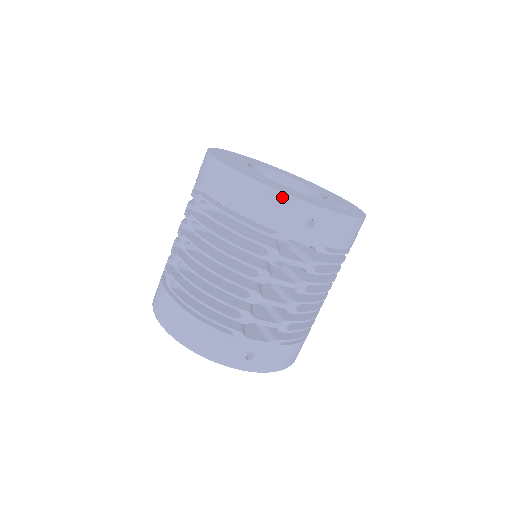
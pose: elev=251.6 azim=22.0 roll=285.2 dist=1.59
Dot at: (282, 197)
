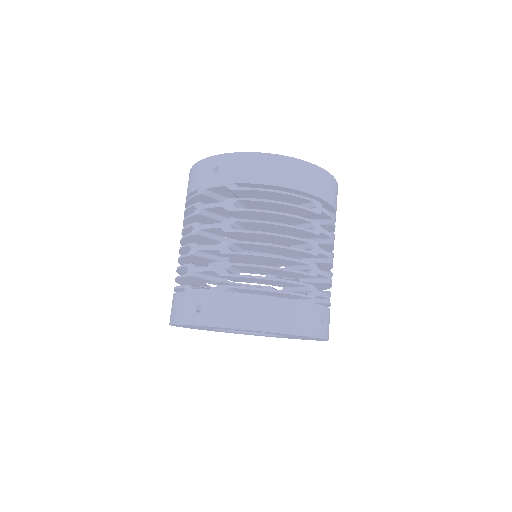
Dot at: (198, 165)
